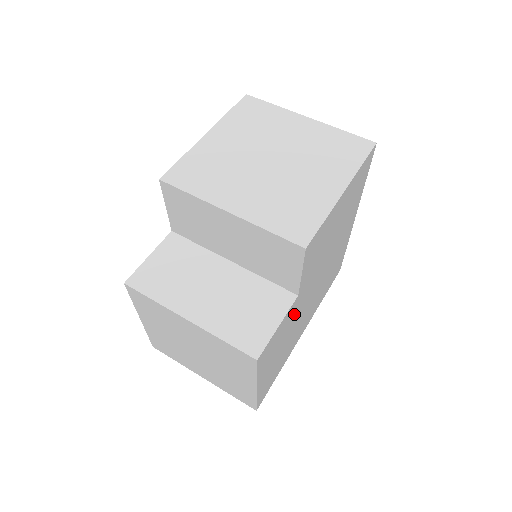
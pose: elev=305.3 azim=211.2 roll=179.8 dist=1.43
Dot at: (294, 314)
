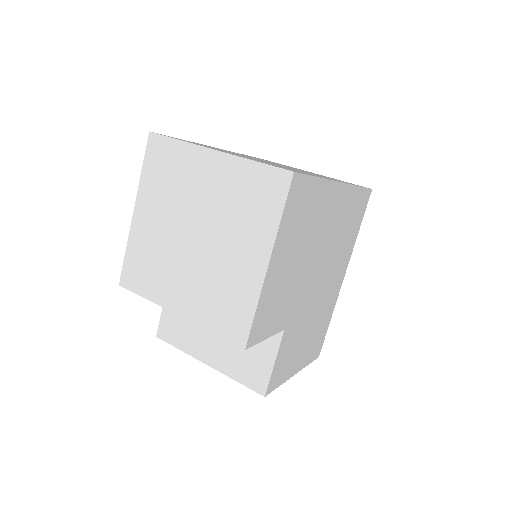
Dot at: (298, 324)
